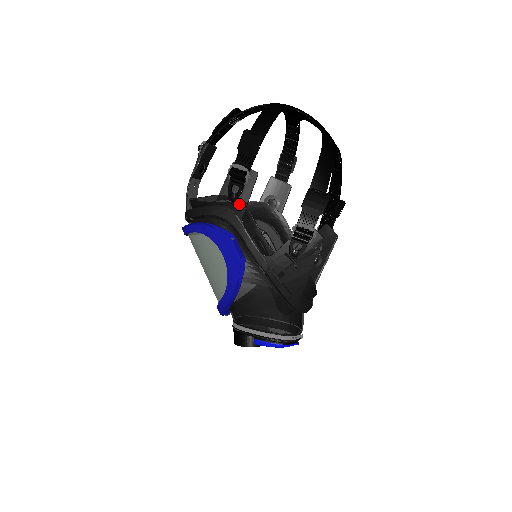
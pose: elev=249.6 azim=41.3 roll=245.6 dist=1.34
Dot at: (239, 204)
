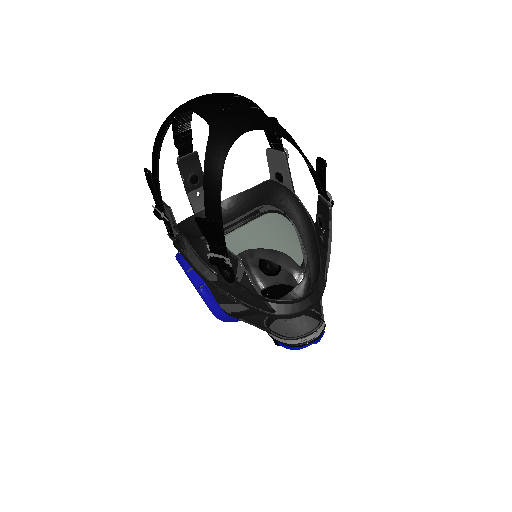
Dot at: (176, 238)
